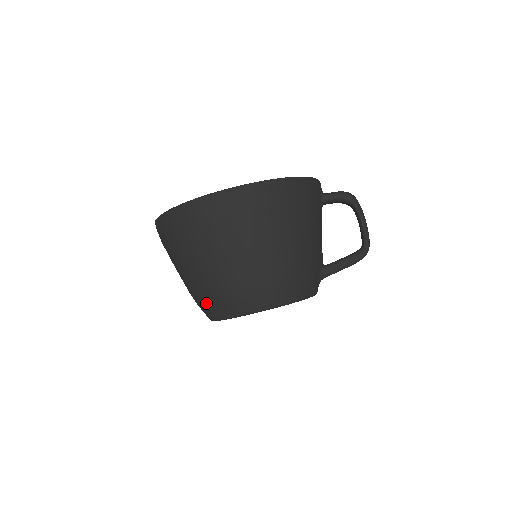
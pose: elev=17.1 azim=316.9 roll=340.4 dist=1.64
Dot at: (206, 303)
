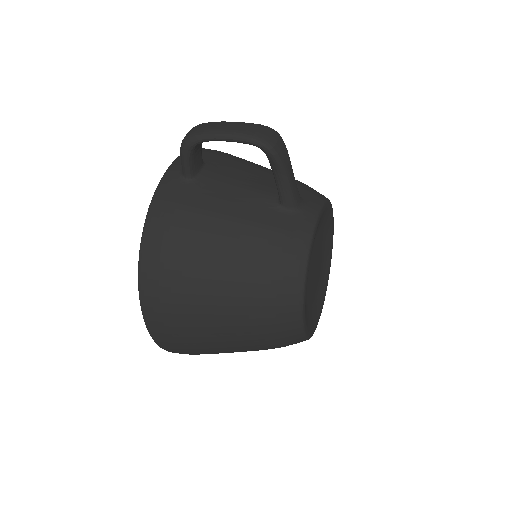
Dot at: occluded
